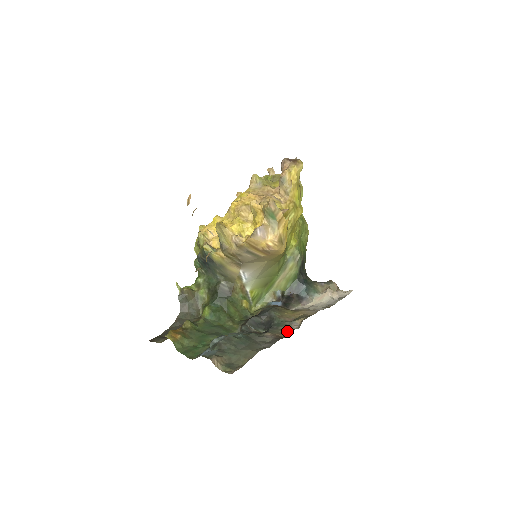
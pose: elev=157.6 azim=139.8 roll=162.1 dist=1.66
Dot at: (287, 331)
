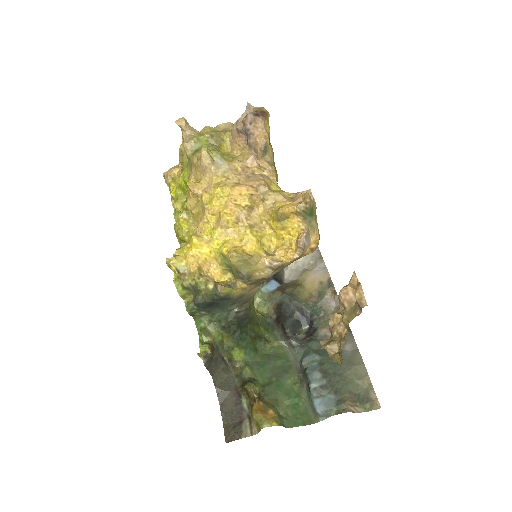
Dot at: occluded
